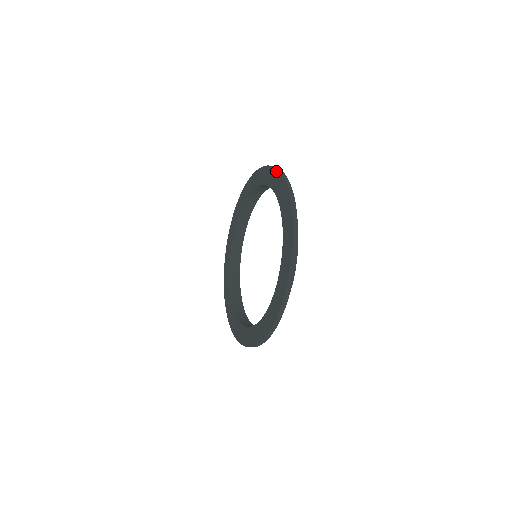
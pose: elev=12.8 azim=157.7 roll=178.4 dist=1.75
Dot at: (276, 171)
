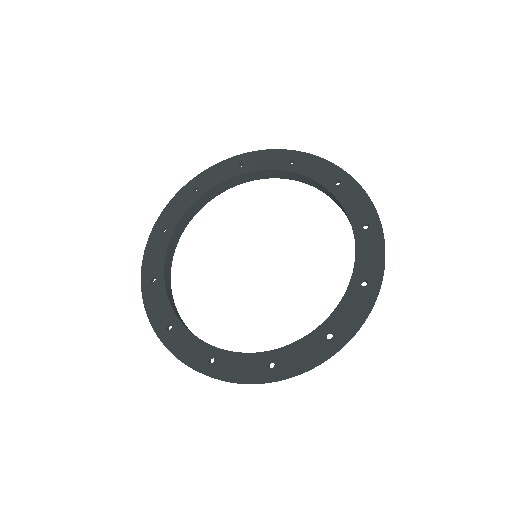
Dot at: (312, 156)
